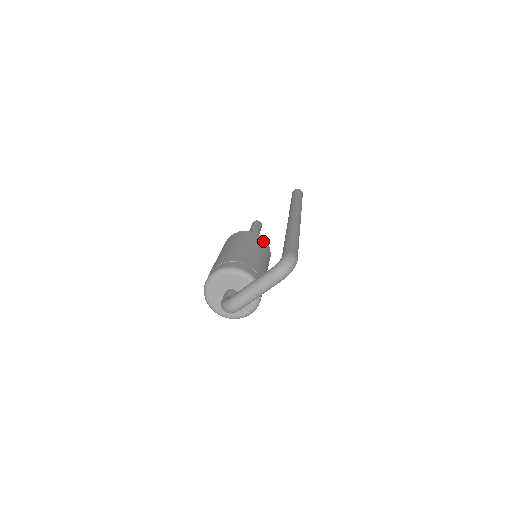
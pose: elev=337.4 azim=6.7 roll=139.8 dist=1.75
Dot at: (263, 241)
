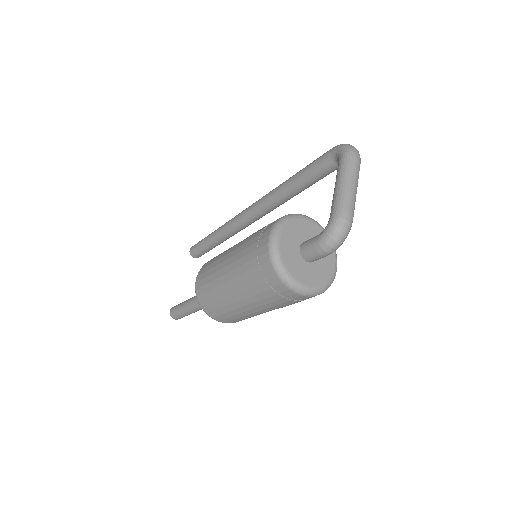
Dot at: occluded
